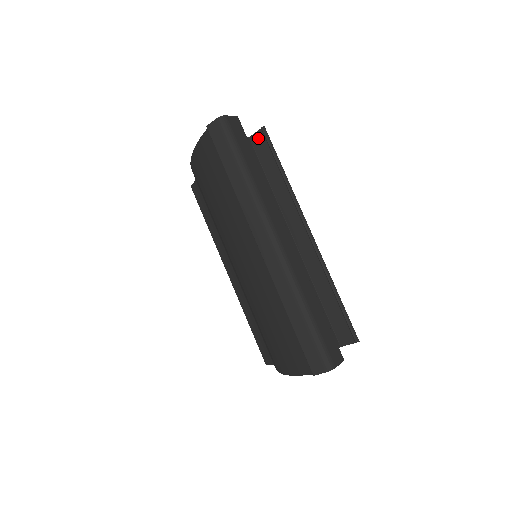
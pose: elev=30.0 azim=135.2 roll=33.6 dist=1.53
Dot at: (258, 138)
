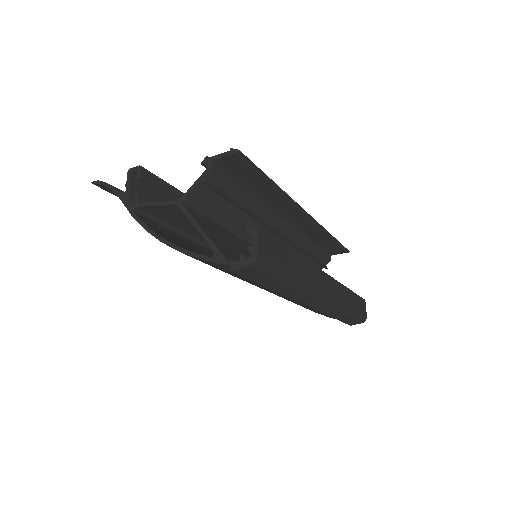
Dot at: (230, 162)
